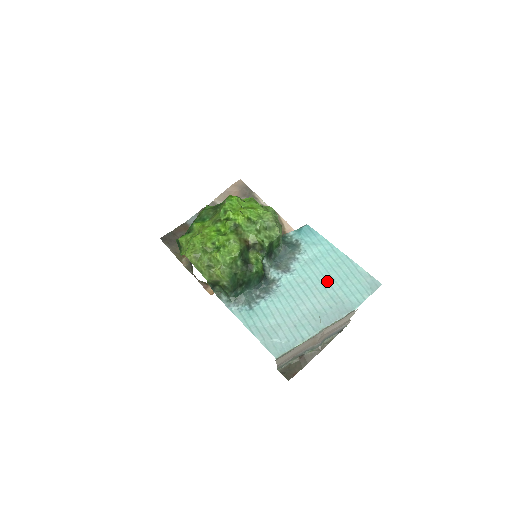
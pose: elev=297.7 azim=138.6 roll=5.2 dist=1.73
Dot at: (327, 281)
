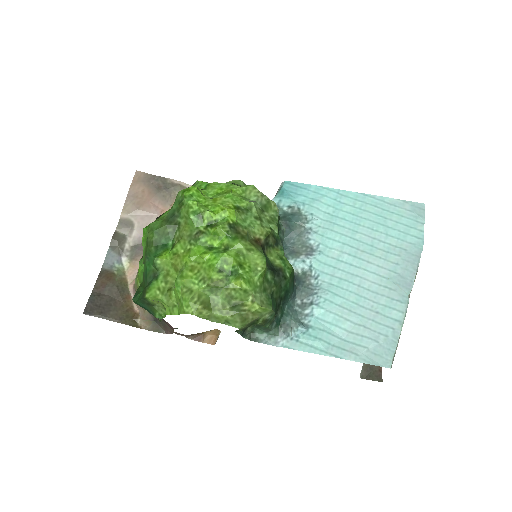
Dot at: (366, 236)
